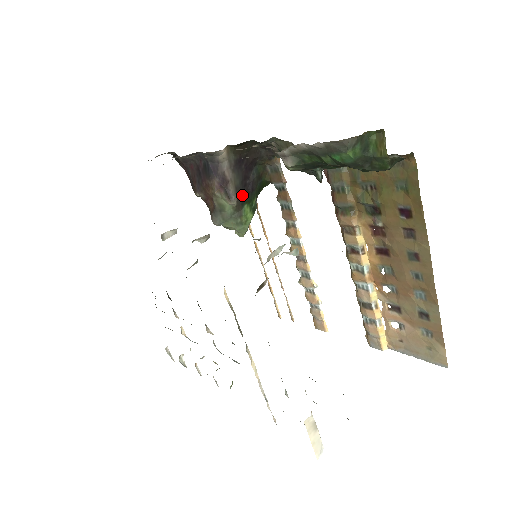
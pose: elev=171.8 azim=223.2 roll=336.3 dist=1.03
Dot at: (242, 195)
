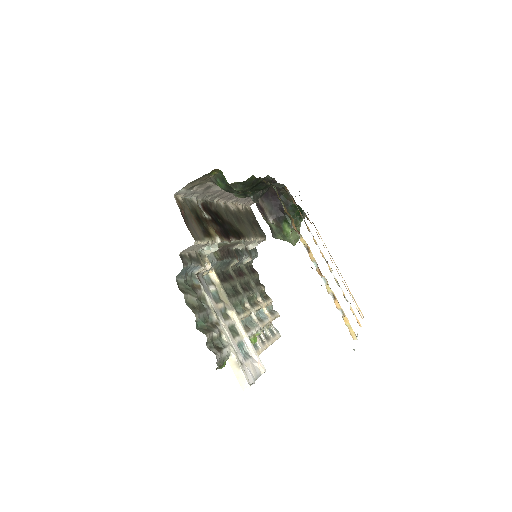
Dot at: (277, 216)
